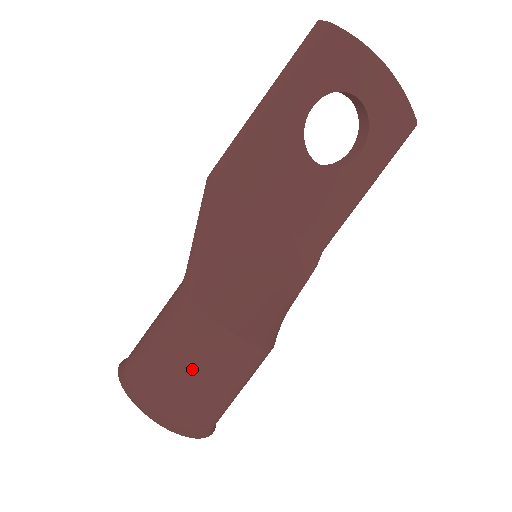
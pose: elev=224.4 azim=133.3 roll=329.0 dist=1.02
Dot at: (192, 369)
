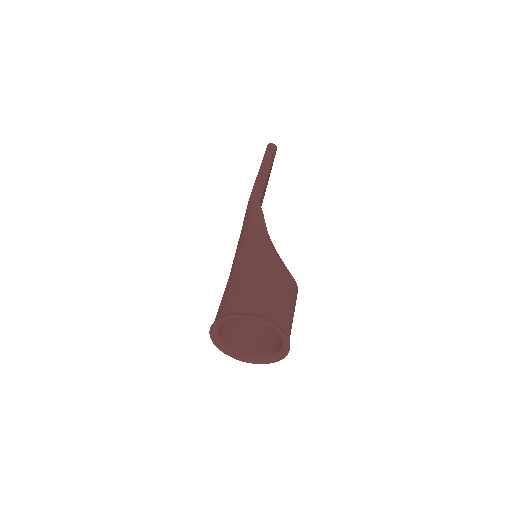
Dot at: (293, 308)
